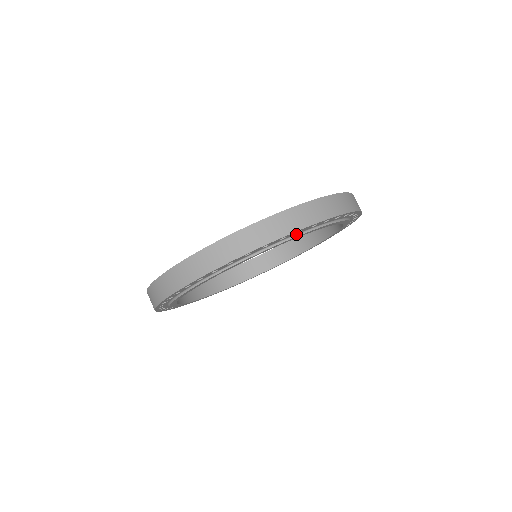
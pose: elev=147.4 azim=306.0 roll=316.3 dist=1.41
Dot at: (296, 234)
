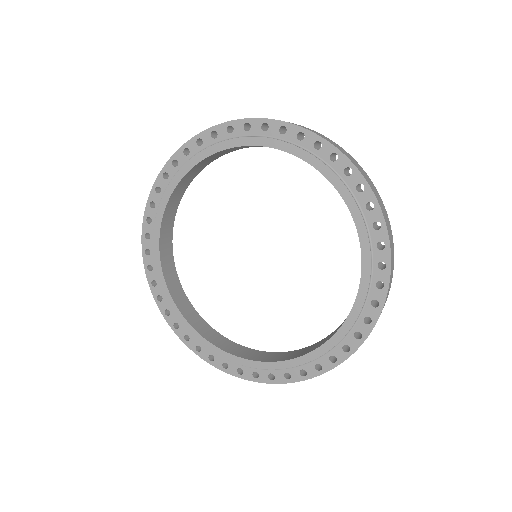
Dot at: (232, 138)
